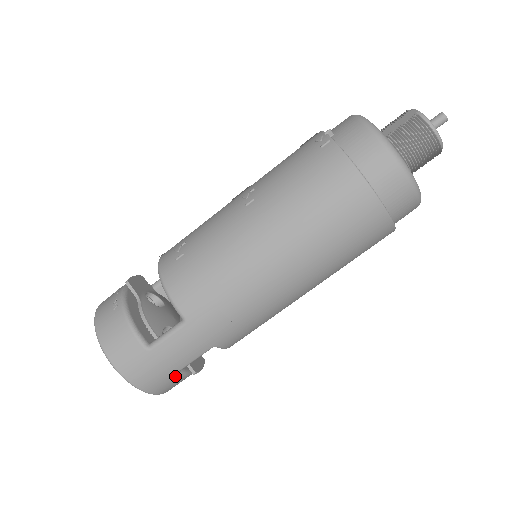
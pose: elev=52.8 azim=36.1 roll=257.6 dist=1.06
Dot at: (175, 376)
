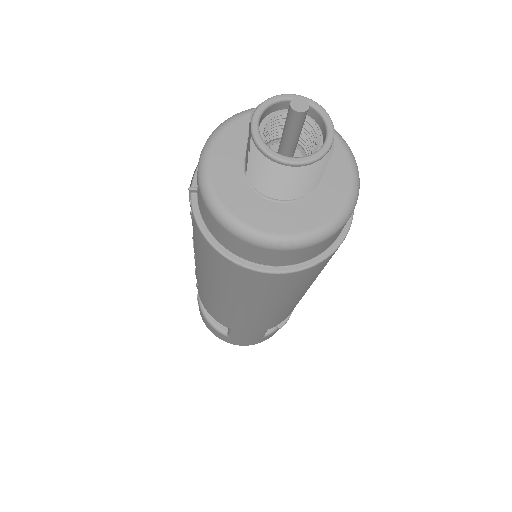
Dot at: (264, 337)
